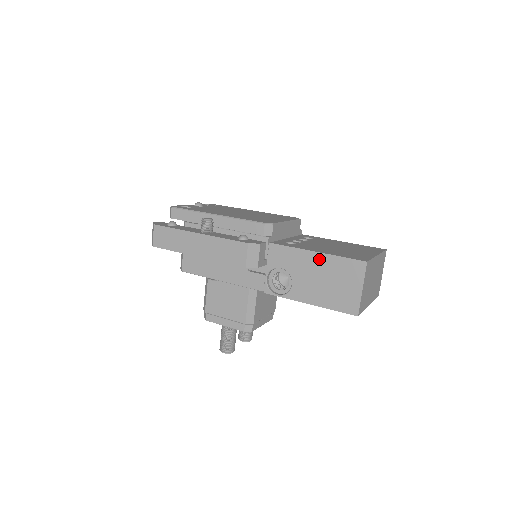
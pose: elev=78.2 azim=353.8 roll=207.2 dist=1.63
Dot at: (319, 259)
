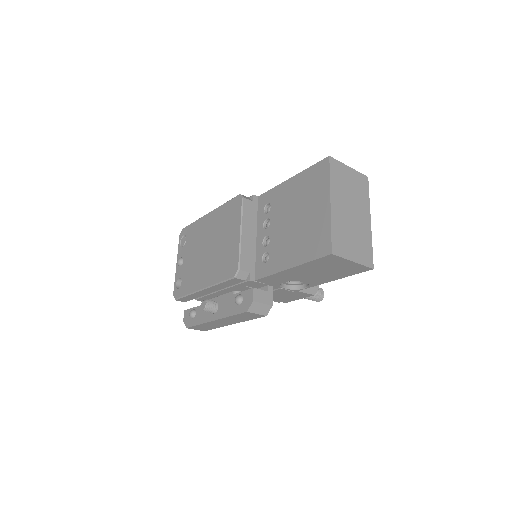
Dot at: (298, 269)
